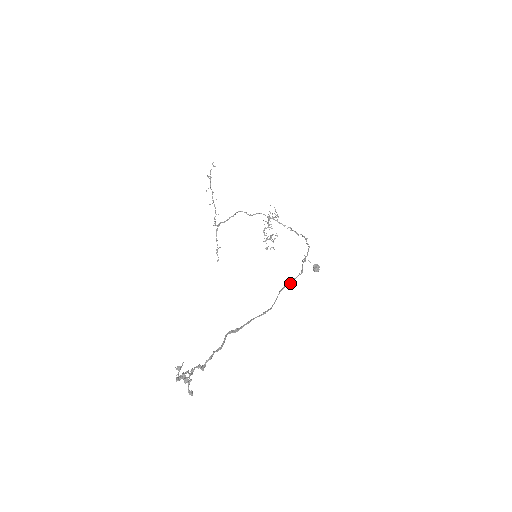
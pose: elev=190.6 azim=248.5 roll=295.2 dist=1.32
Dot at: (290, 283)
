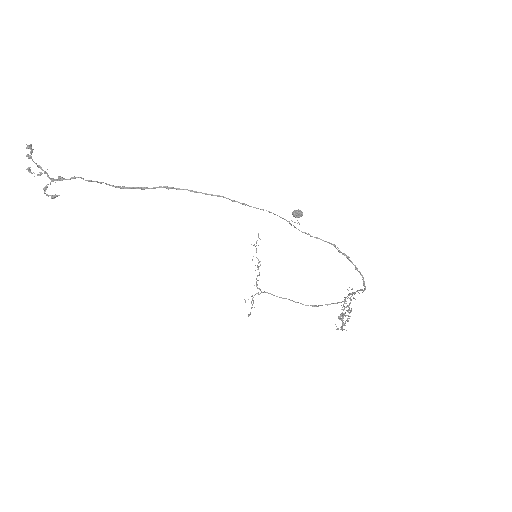
Dot at: (232, 200)
